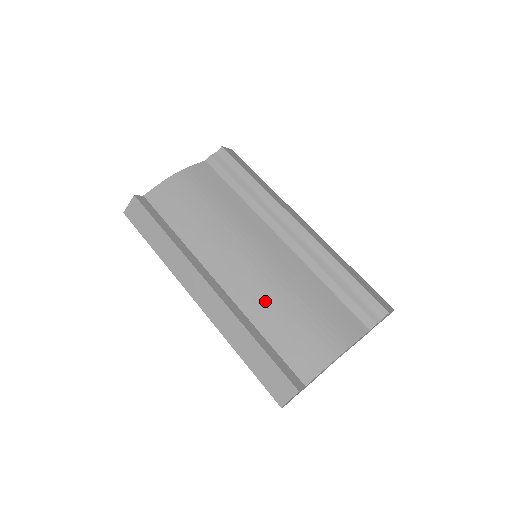
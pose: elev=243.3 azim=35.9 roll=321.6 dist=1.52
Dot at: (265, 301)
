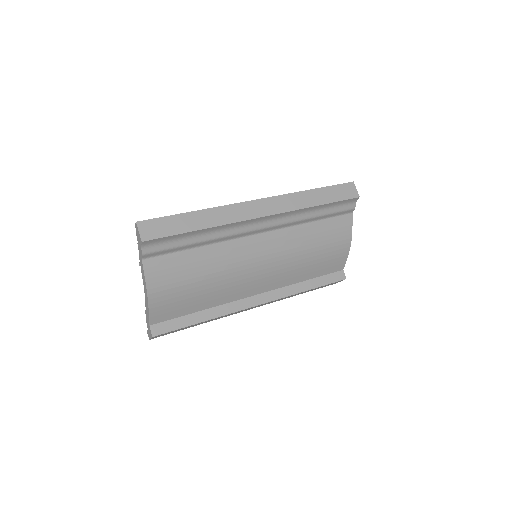
Dot at: (294, 272)
